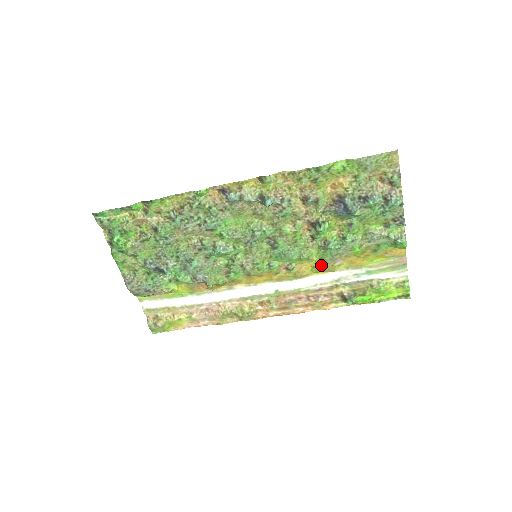
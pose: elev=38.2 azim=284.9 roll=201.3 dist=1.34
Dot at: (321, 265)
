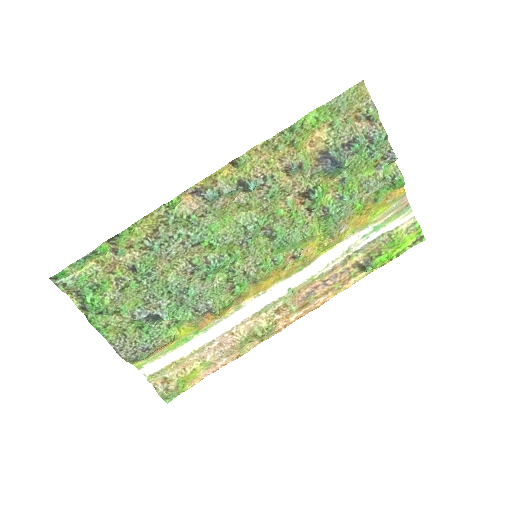
Dot at: (327, 239)
